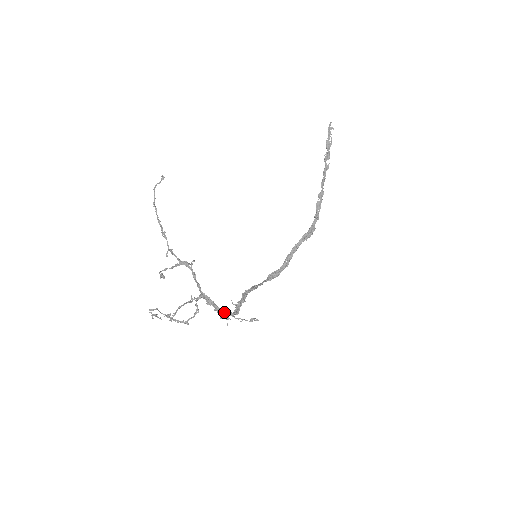
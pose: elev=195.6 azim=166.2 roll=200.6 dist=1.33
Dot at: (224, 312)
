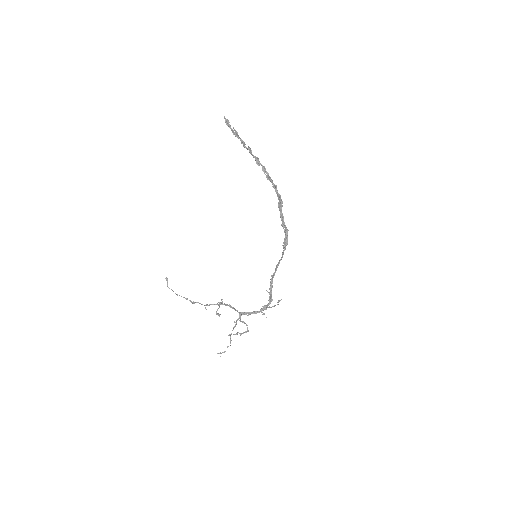
Dot at: (261, 310)
